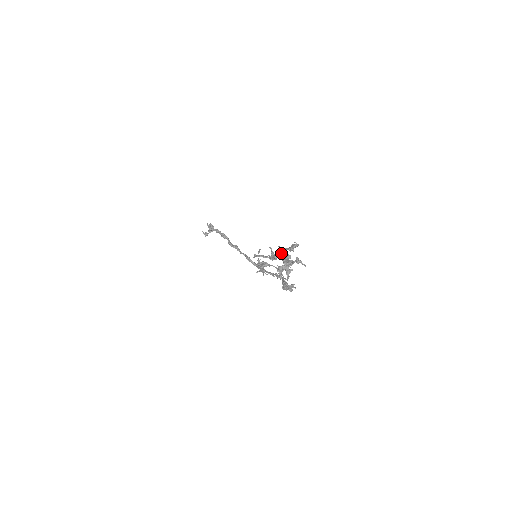
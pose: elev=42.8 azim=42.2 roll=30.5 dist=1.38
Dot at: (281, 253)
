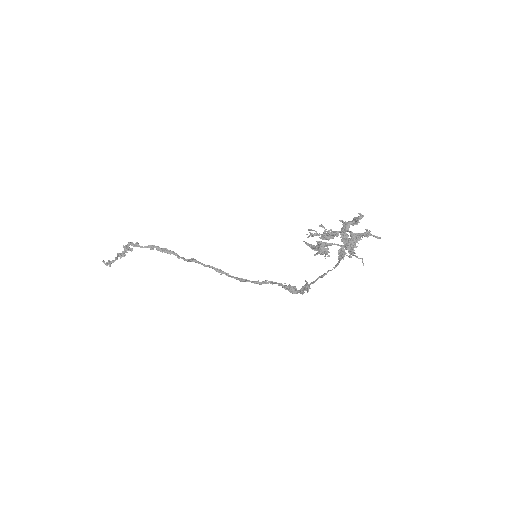
Dot at: (343, 228)
